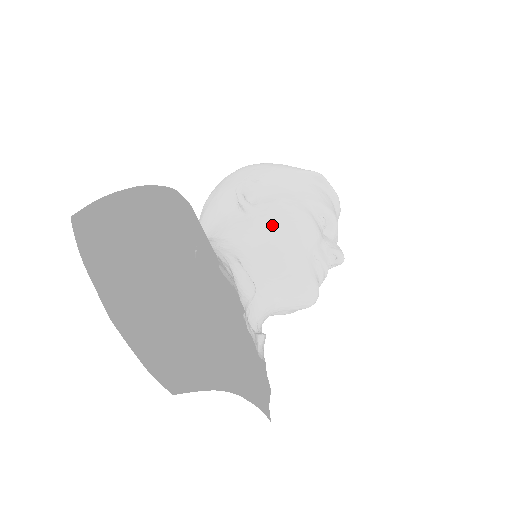
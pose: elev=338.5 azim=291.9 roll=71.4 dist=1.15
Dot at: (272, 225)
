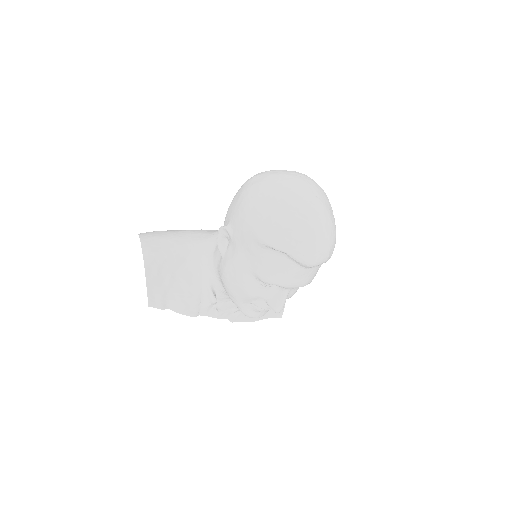
Dot at: (223, 277)
